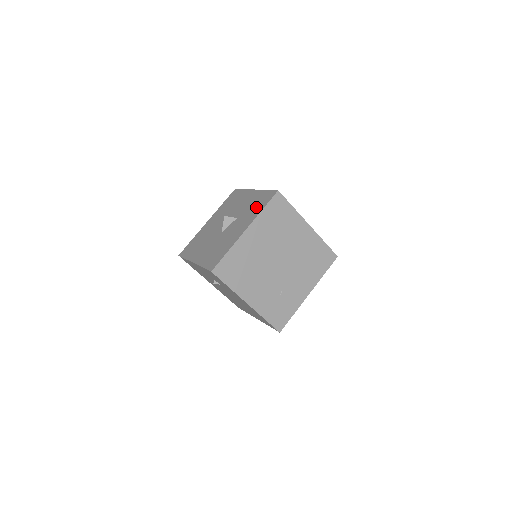
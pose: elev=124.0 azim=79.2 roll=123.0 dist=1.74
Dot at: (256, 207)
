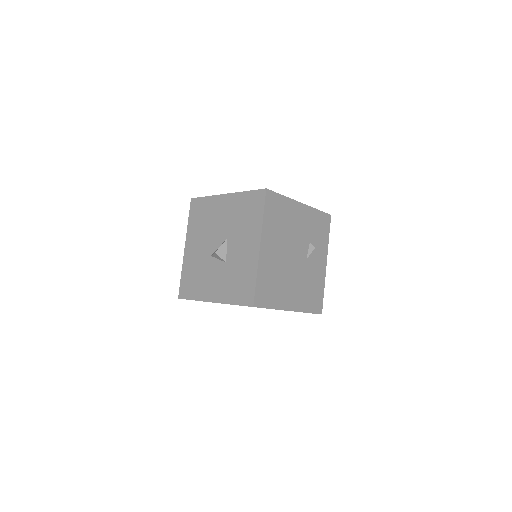
Dot at: (235, 288)
